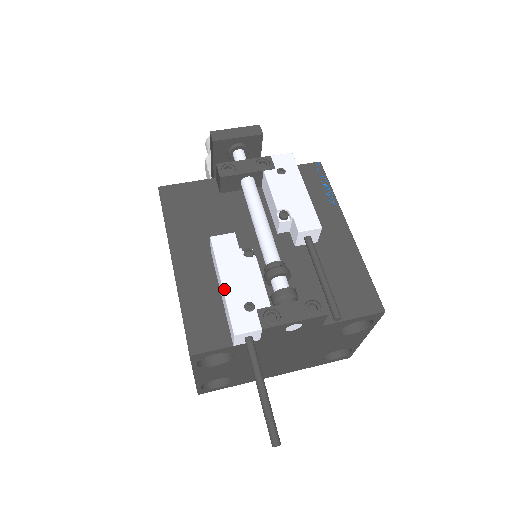
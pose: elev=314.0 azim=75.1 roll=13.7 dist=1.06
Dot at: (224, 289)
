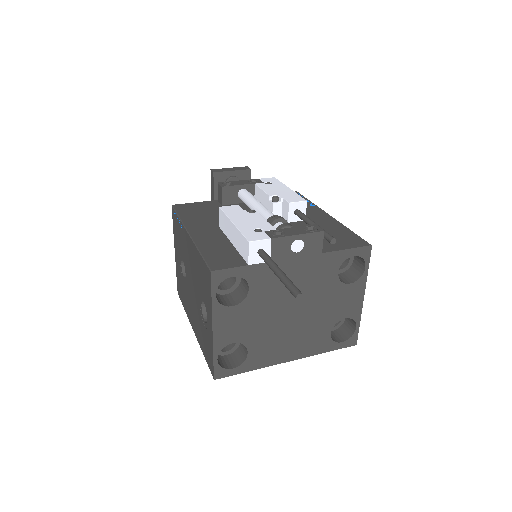
Dot at: (235, 225)
